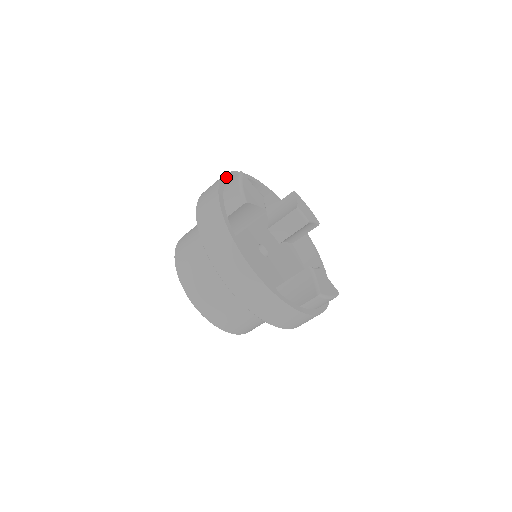
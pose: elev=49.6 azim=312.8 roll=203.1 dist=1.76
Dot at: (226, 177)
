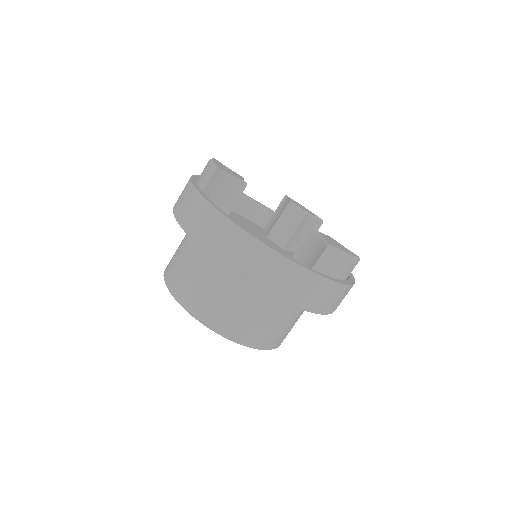
Dot at: occluded
